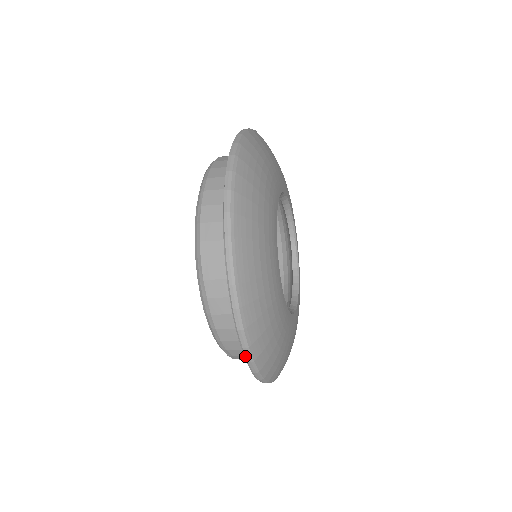
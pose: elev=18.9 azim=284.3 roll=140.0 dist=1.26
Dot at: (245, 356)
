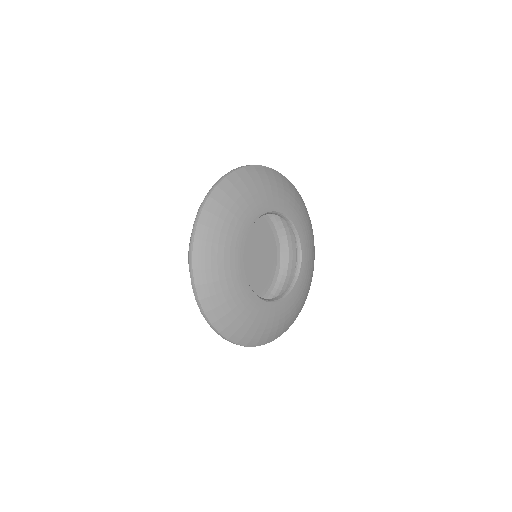
Dot at: occluded
